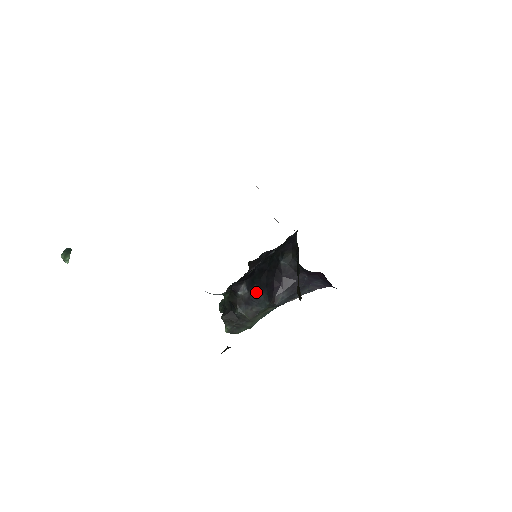
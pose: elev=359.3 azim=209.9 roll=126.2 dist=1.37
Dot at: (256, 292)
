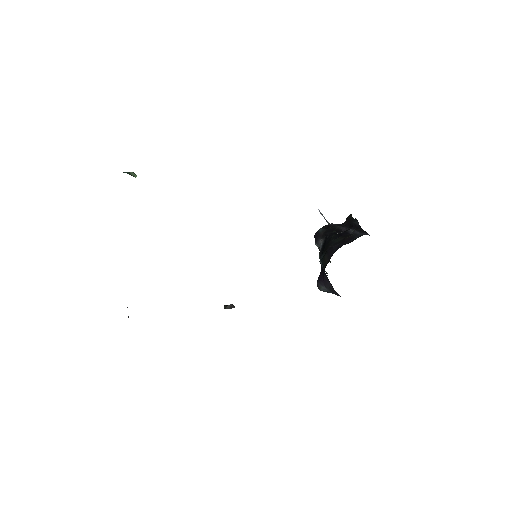
Dot at: occluded
